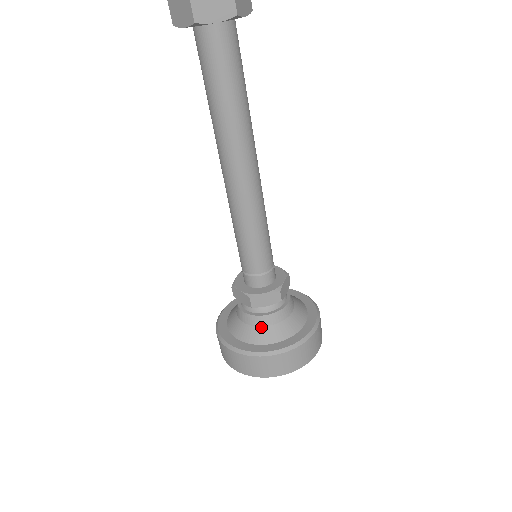
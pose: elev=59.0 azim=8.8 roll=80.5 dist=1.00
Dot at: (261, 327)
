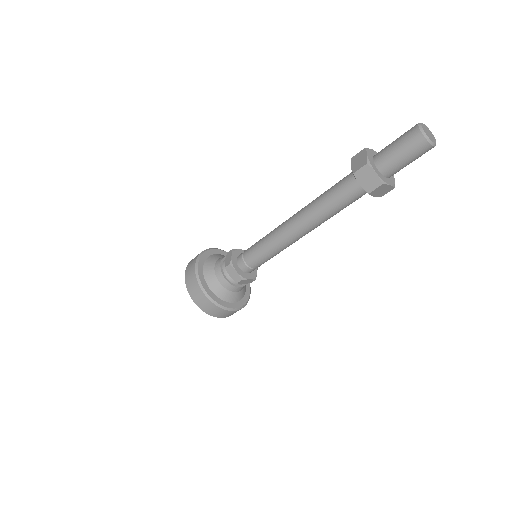
Dot at: (217, 278)
